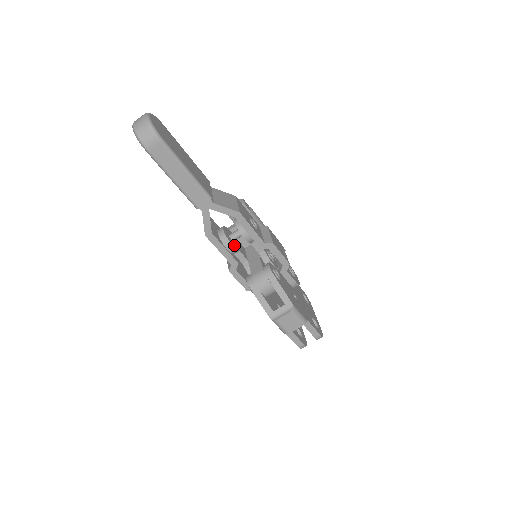
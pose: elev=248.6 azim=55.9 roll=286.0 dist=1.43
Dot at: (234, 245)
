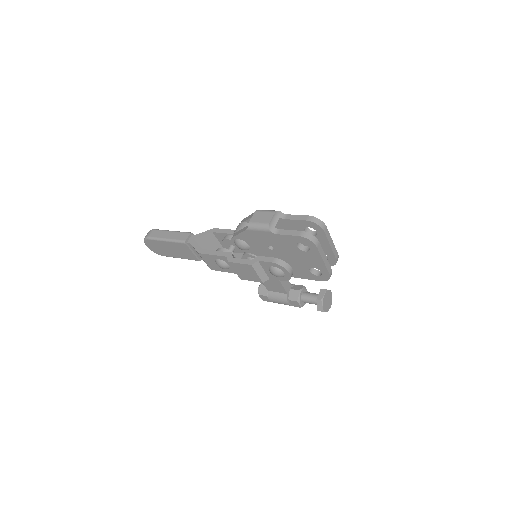
Dot at: (226, 251)
